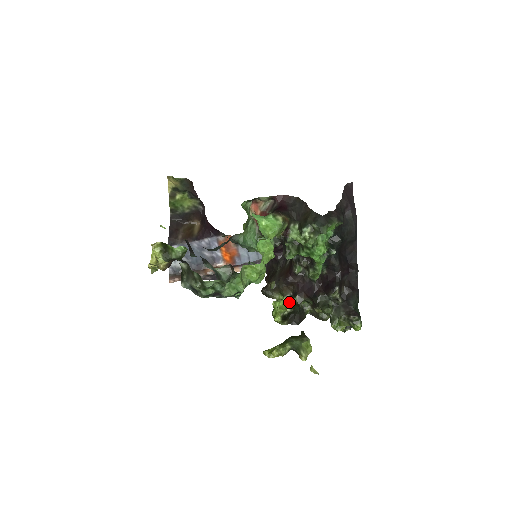
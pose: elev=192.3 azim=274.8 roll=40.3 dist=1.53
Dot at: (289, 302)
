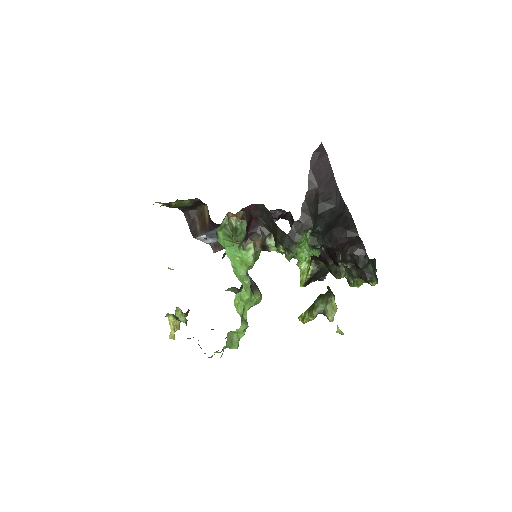
Dot at: (310, 261)
